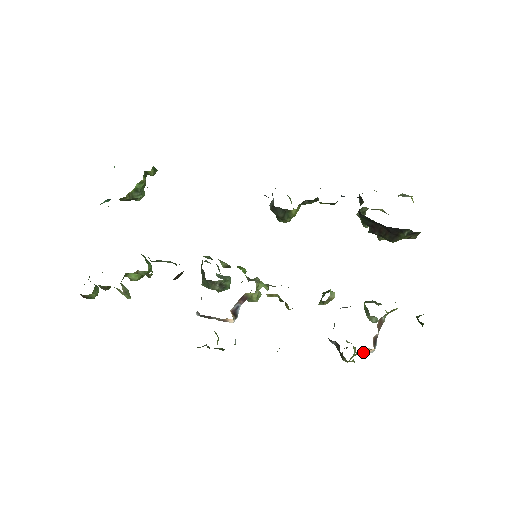
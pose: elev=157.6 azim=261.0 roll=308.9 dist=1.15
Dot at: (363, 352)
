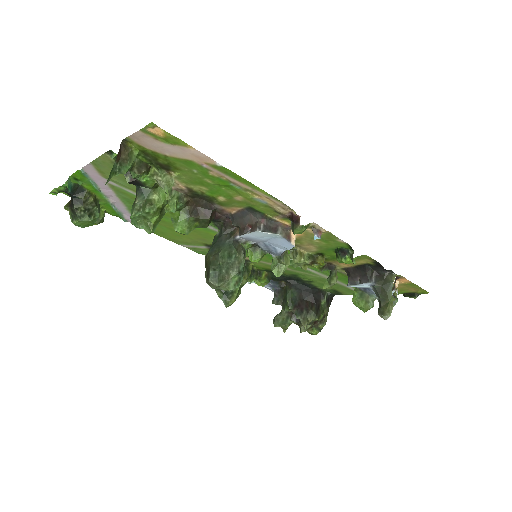
Dot at: (394, 287)
